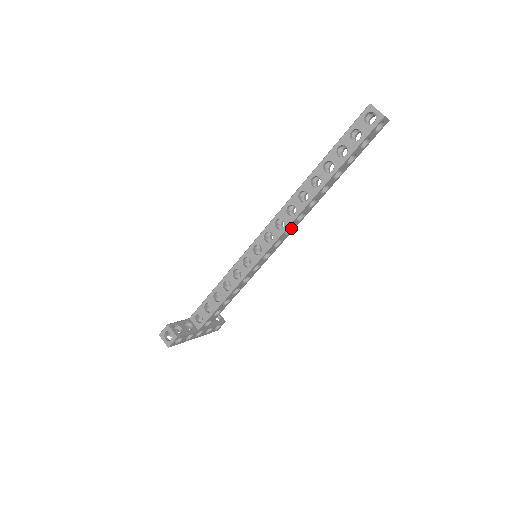
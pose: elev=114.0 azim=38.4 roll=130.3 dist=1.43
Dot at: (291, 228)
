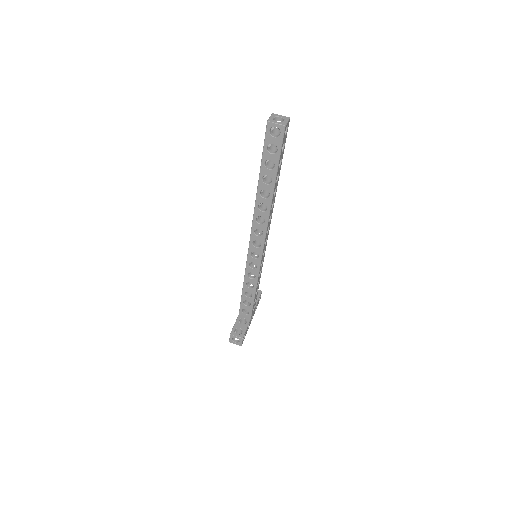
Dot at: occluded
